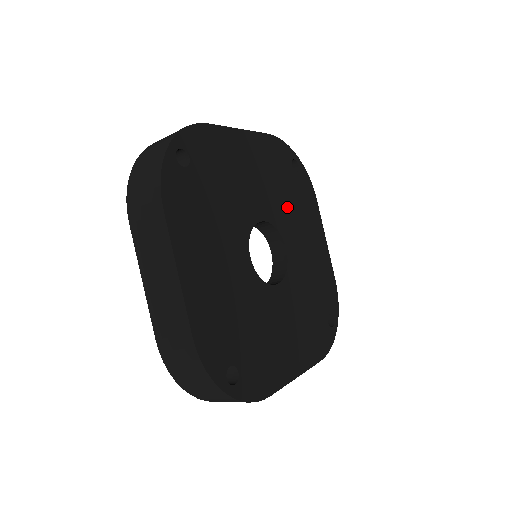
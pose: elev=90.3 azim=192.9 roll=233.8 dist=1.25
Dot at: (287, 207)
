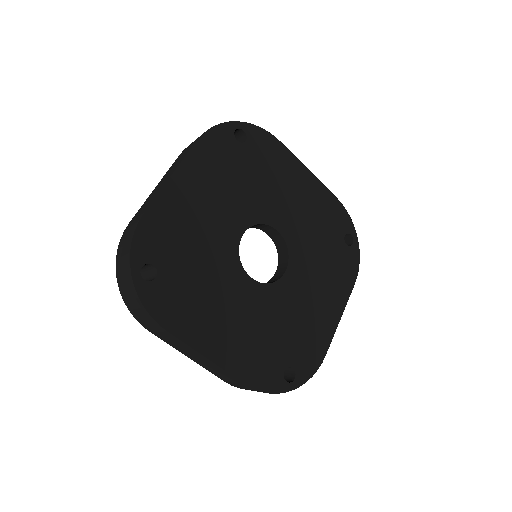
Dot at: (314, 251)
